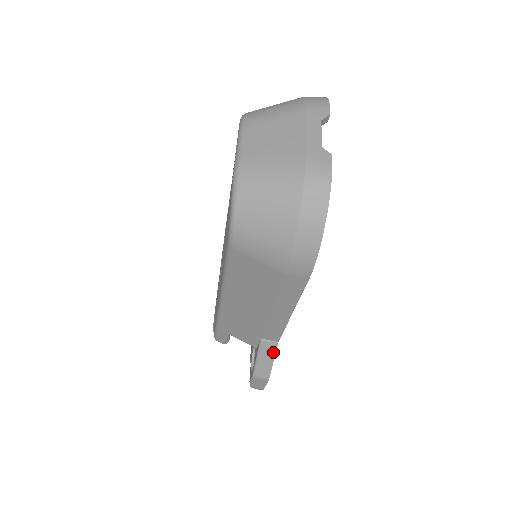
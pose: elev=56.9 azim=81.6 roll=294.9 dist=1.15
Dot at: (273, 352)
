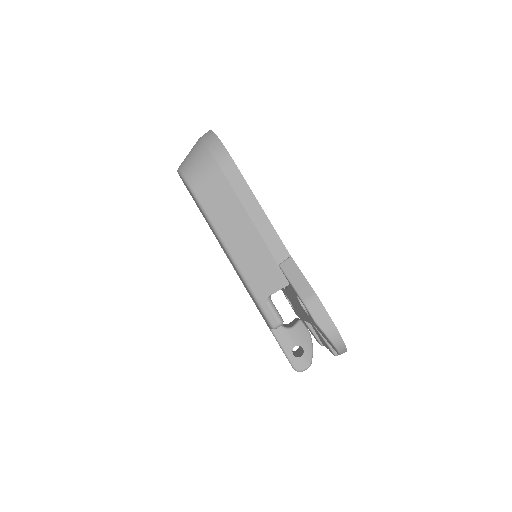
Dot at: (295, 267)
